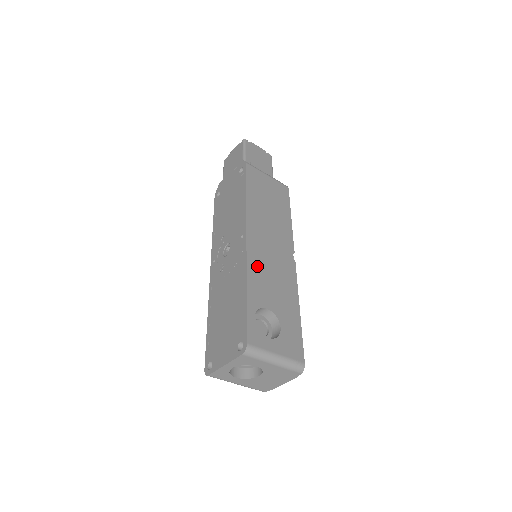
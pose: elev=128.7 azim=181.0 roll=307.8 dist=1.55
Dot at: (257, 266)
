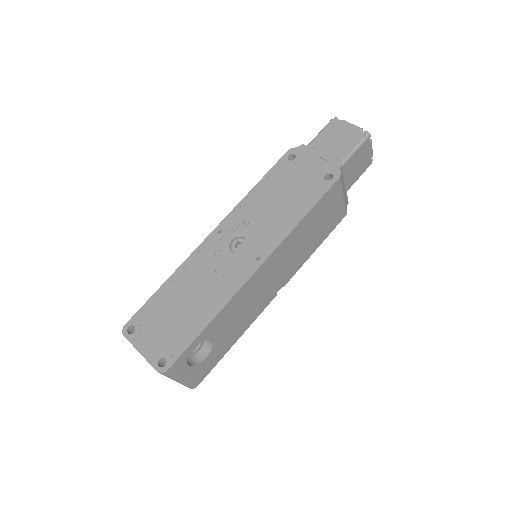
Dot at: (241, 299)
